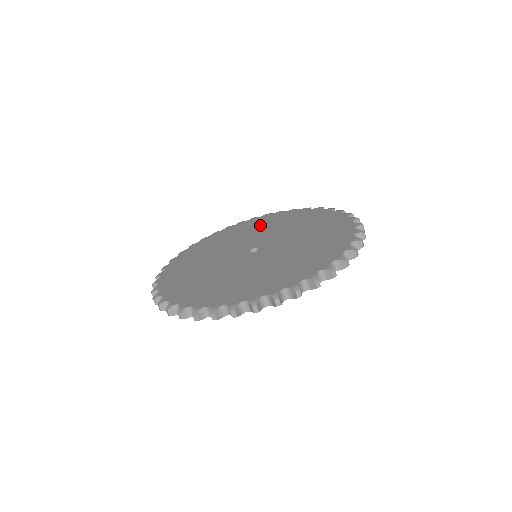
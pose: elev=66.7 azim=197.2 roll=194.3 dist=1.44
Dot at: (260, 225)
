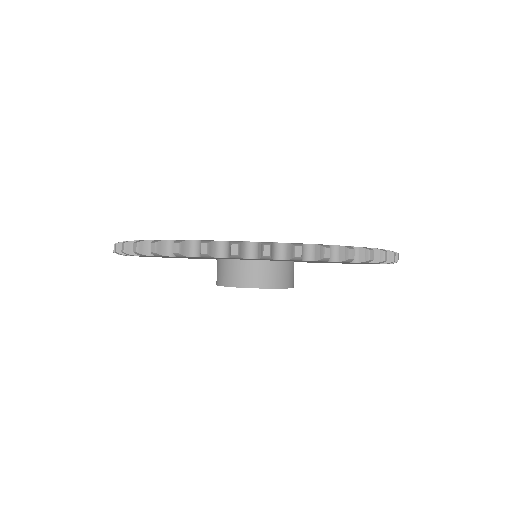
Dot at: occluded
